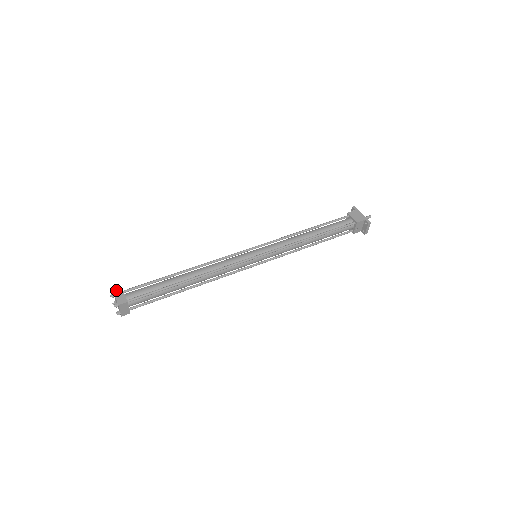
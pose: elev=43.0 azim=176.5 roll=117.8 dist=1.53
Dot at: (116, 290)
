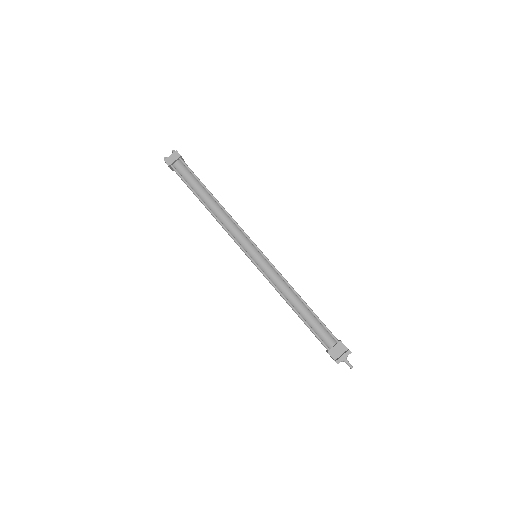
Dot at: occluded
